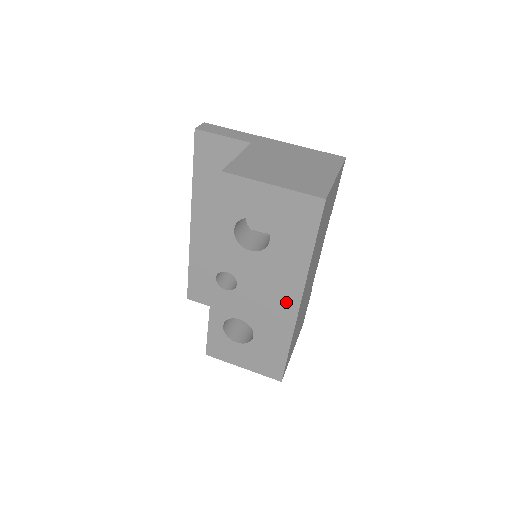
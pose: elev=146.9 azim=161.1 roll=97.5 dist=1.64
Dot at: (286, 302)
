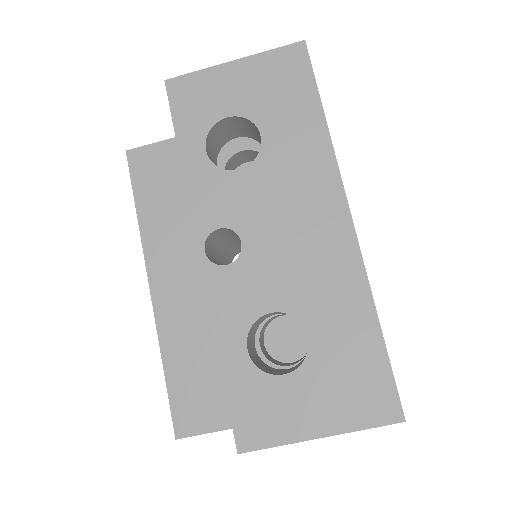
Dot at: (328, 225)
